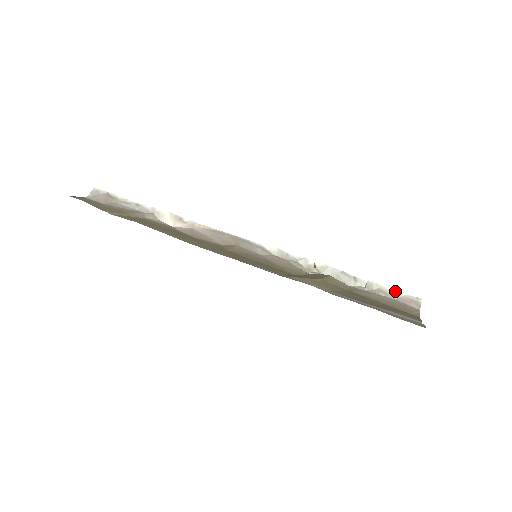
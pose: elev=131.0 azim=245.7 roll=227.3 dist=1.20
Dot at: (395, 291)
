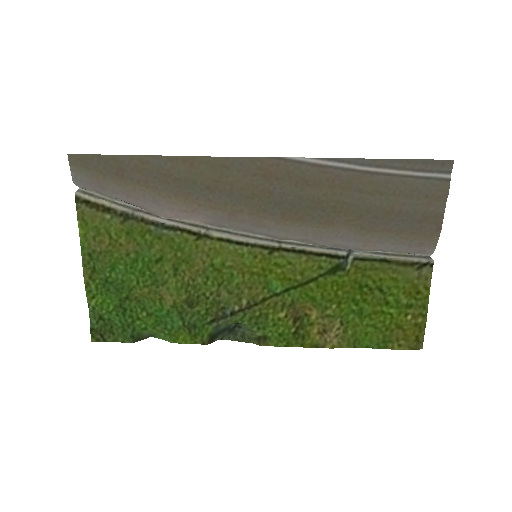
Dot at: (404, 253)
